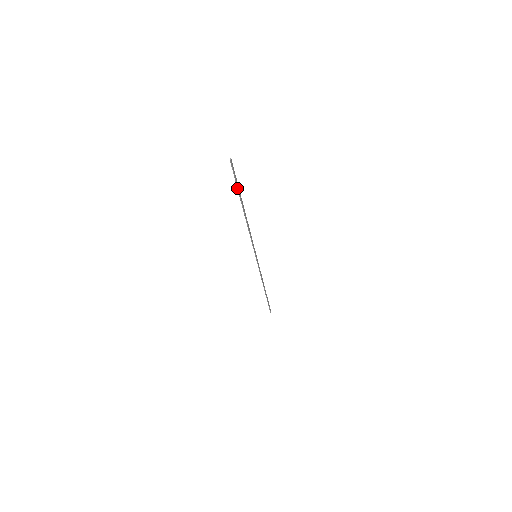
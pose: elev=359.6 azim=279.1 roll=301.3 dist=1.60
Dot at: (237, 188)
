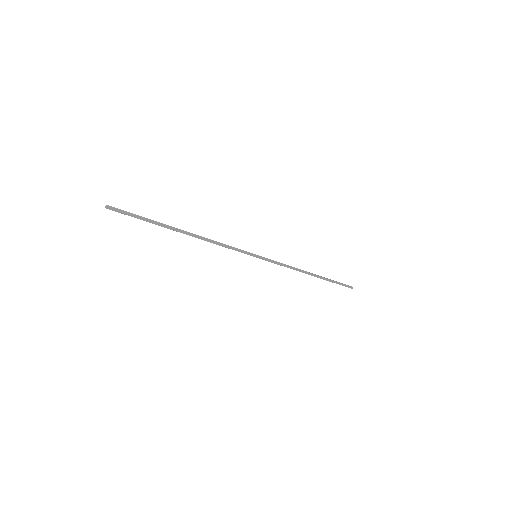
Dot at: (146, 221)
